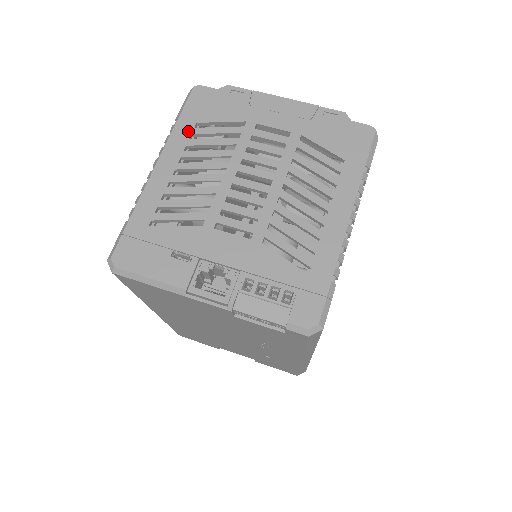
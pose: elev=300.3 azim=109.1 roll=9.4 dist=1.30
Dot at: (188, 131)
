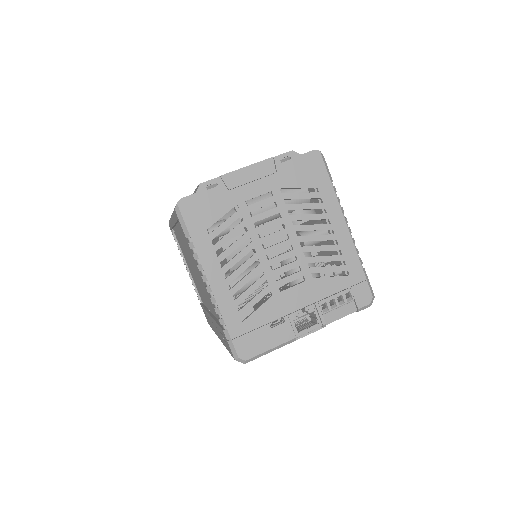
Dot at: (206, 241)
